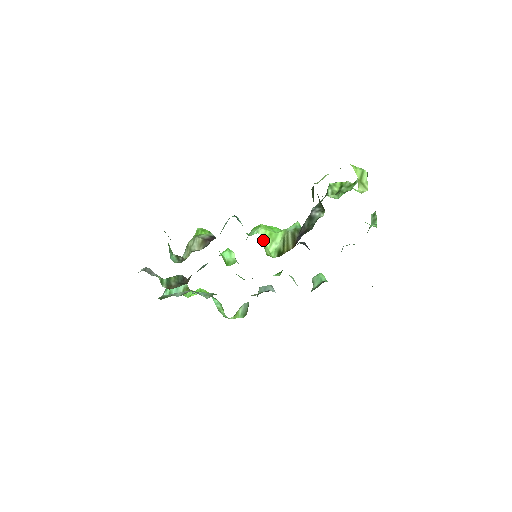
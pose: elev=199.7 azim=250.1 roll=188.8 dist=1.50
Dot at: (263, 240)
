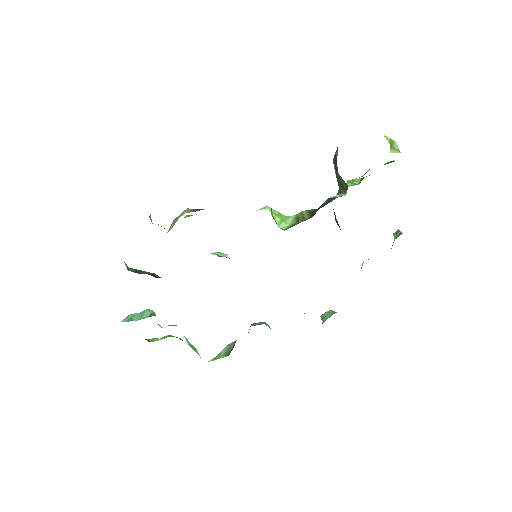
Dot at: (272, 214)
